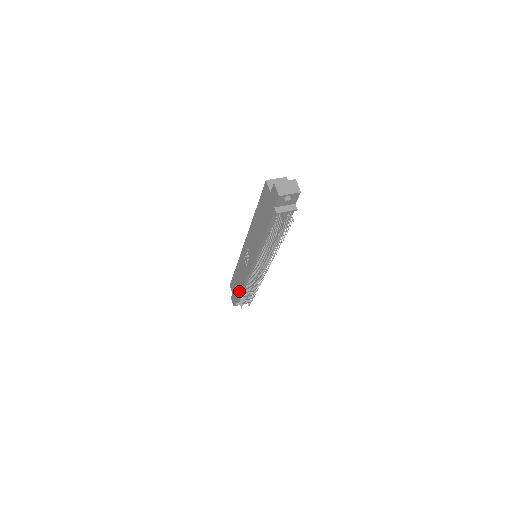
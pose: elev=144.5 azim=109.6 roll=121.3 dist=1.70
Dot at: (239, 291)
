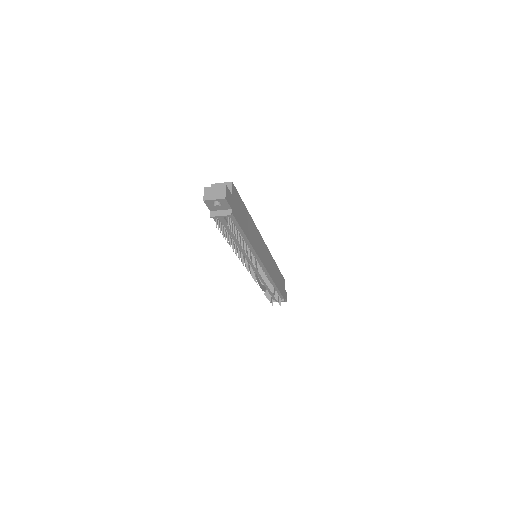
Dot at: occluded
